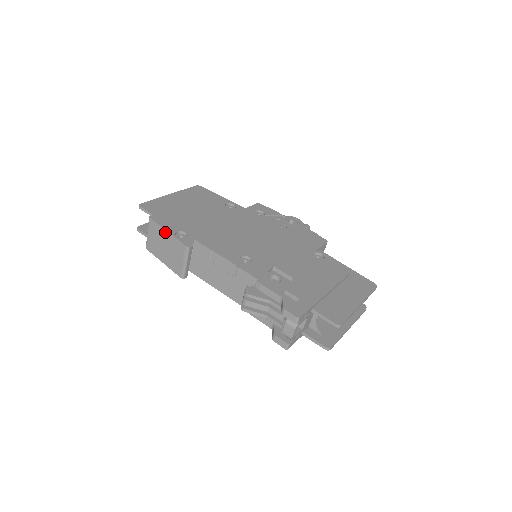
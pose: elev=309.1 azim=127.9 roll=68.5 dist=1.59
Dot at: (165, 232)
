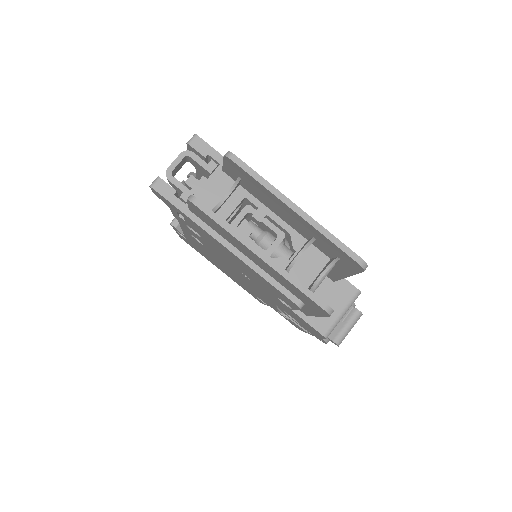
Dot at: occluded
